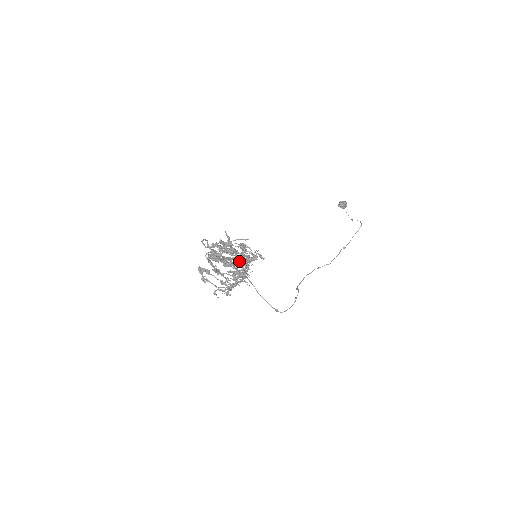
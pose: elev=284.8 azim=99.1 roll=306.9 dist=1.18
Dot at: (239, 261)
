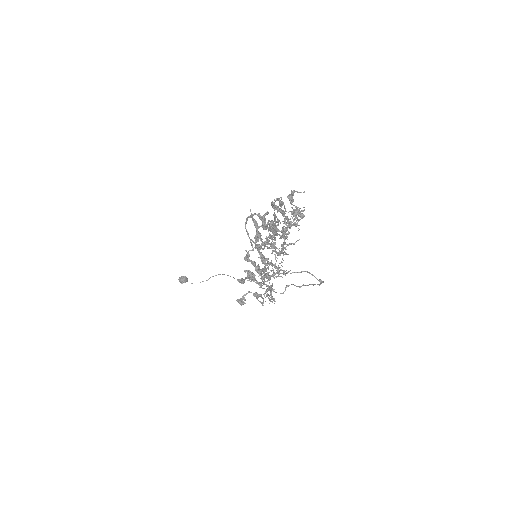
Dot at: (289, 223)
